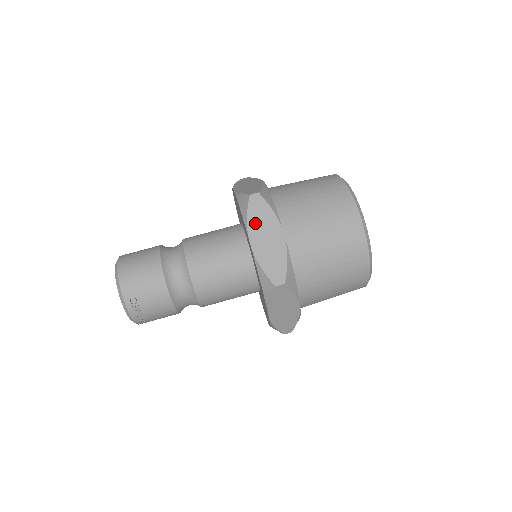
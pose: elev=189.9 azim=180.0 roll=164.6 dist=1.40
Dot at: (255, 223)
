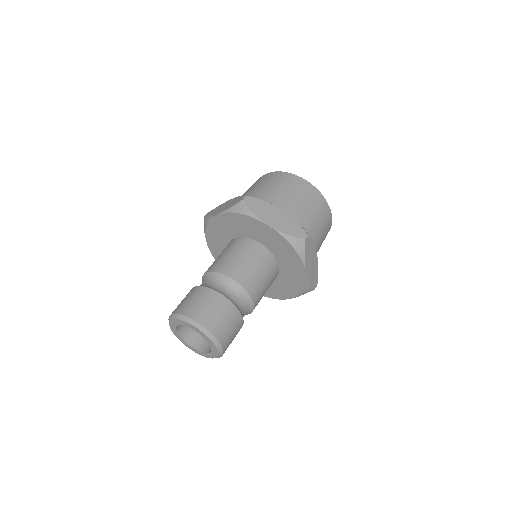
Dot at: (307, 258)
